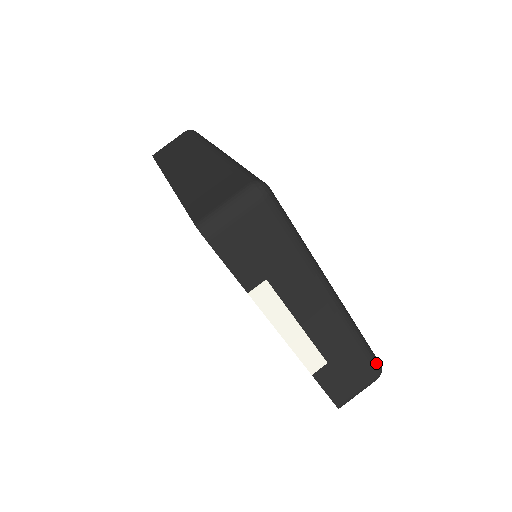
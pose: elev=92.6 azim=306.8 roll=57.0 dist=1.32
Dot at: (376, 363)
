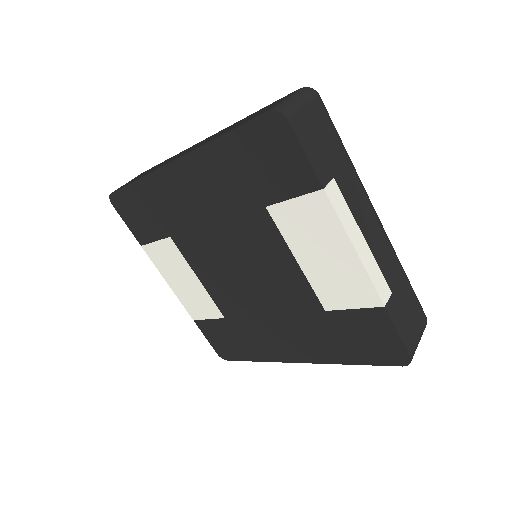
Dot at: (420, 305)
